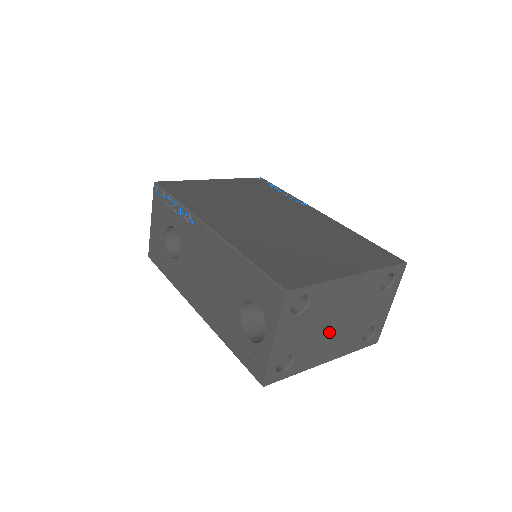
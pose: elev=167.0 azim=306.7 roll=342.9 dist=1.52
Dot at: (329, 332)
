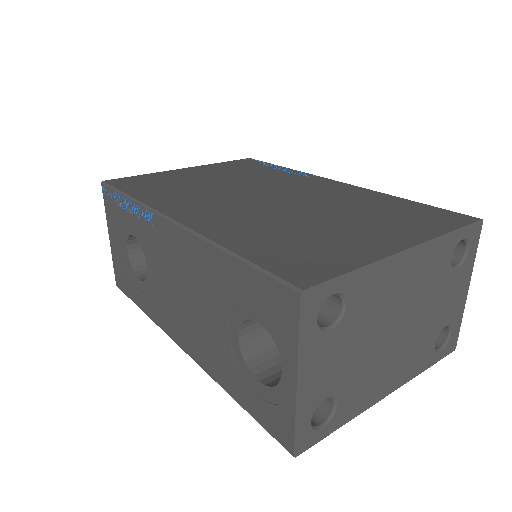
Dot at: (385, 348)
